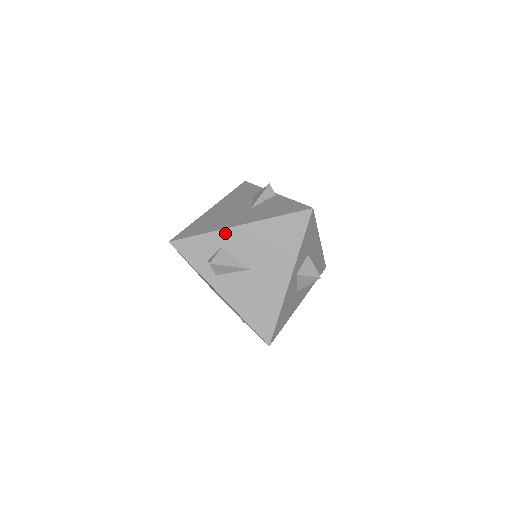
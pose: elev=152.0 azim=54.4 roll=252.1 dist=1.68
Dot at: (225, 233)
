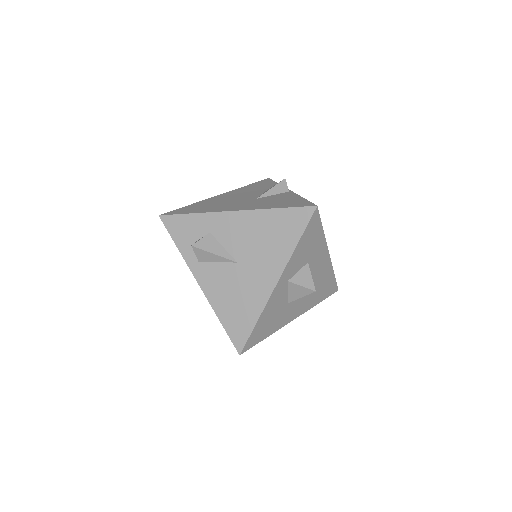
Dot at: (217, 217)
